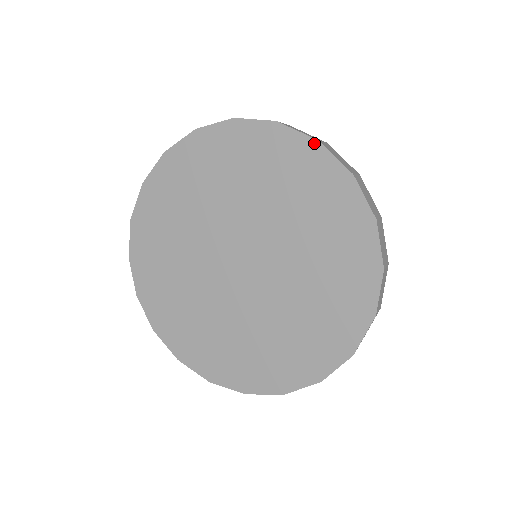
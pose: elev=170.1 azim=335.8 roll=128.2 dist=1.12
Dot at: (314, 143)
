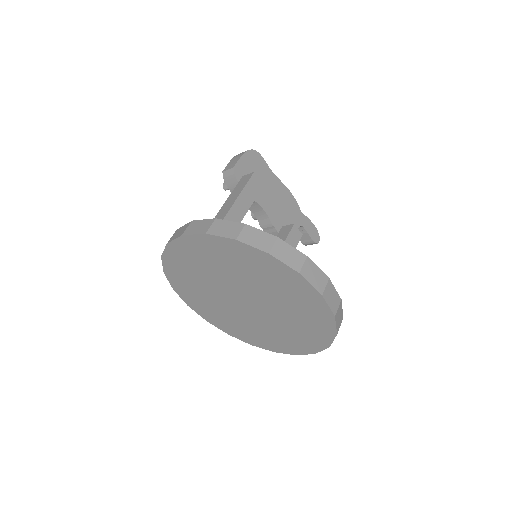
Dot at: (296, 273)
